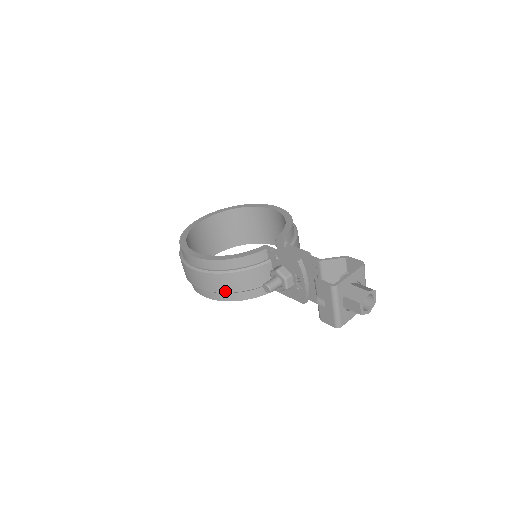
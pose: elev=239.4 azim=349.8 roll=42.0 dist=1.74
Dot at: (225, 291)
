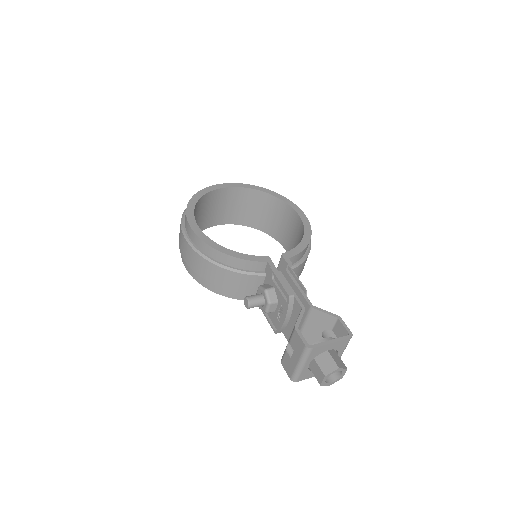
Dot at: (207, 279)
